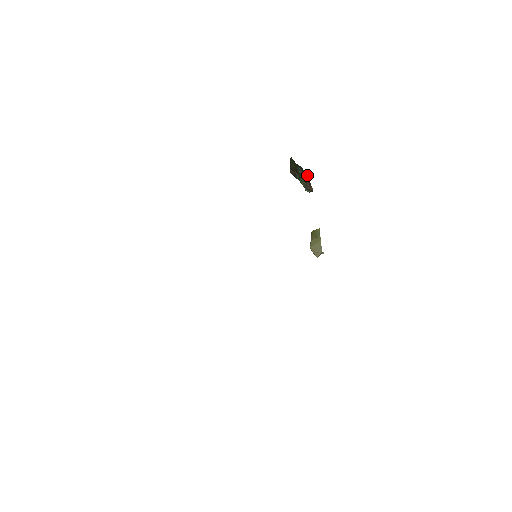
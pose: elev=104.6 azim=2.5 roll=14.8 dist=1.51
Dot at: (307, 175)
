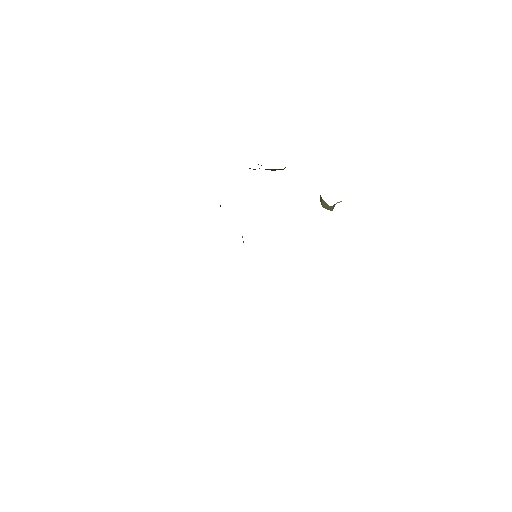
Dot at: occluded
